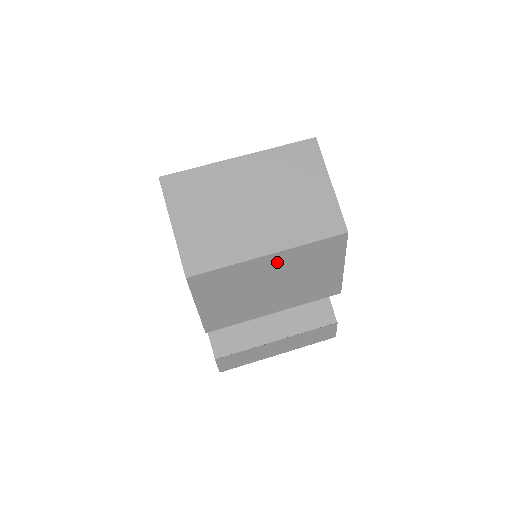
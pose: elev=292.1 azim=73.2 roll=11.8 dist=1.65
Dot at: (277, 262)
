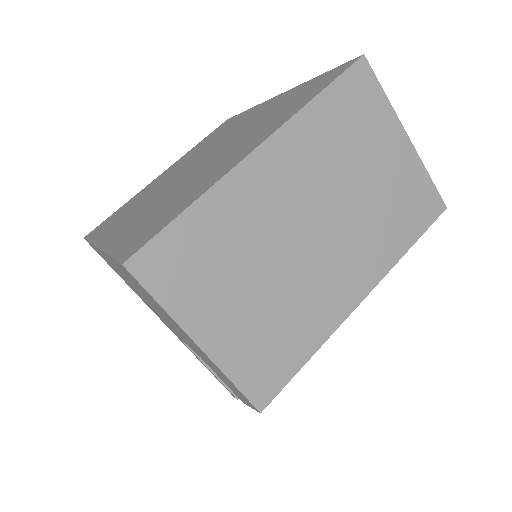
Dot at: occluded
